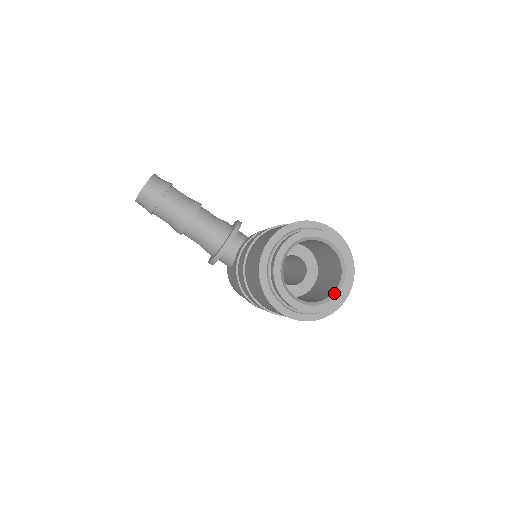
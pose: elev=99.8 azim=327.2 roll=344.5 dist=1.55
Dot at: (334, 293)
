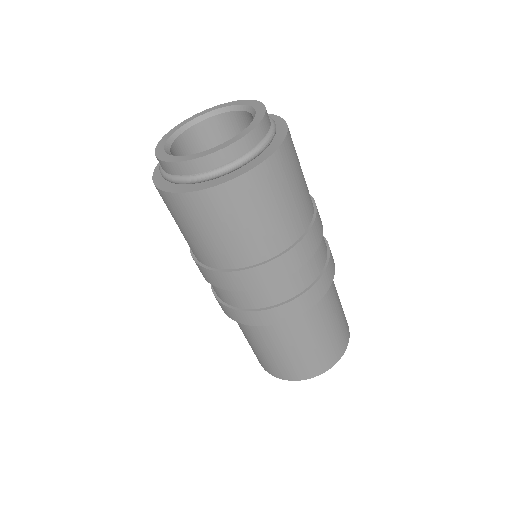
Dot at: (220, 146)
